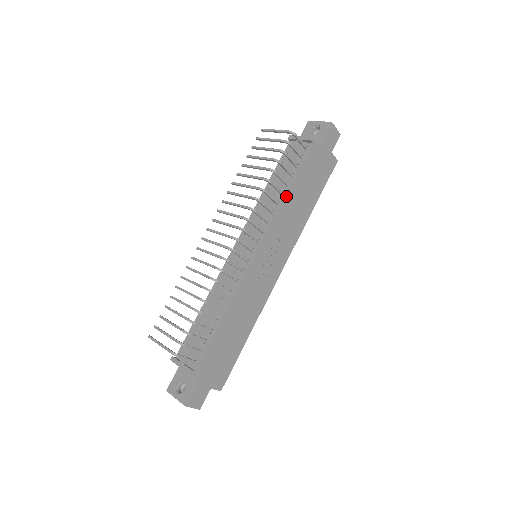
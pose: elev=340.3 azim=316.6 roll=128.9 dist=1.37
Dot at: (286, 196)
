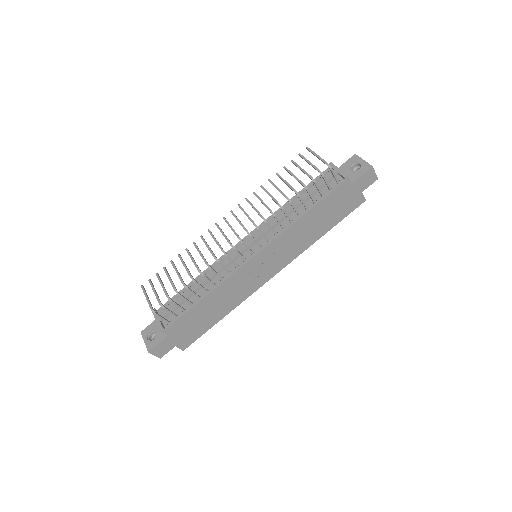
Dot at: (301, 218)
